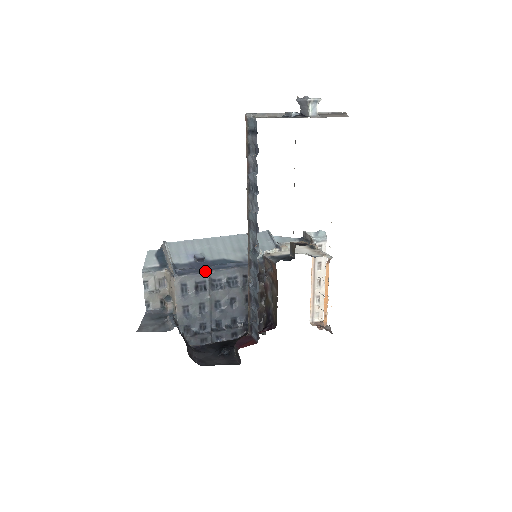
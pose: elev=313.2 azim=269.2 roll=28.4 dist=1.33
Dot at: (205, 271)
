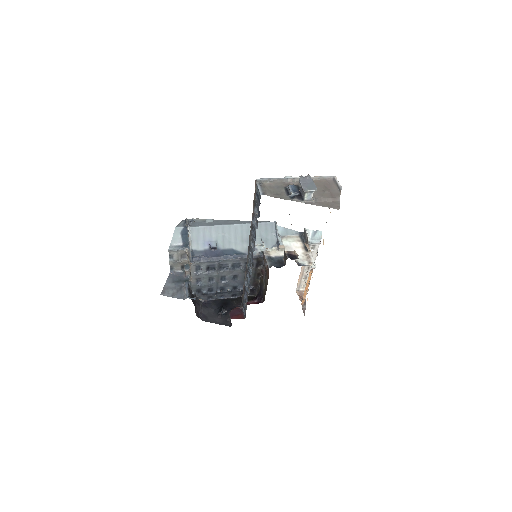
Dot at: (215, 260)
